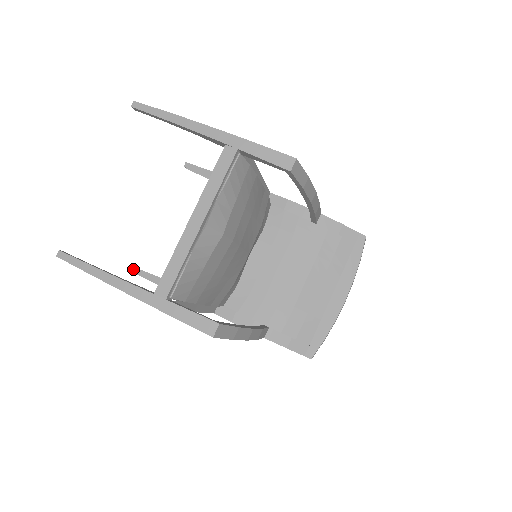
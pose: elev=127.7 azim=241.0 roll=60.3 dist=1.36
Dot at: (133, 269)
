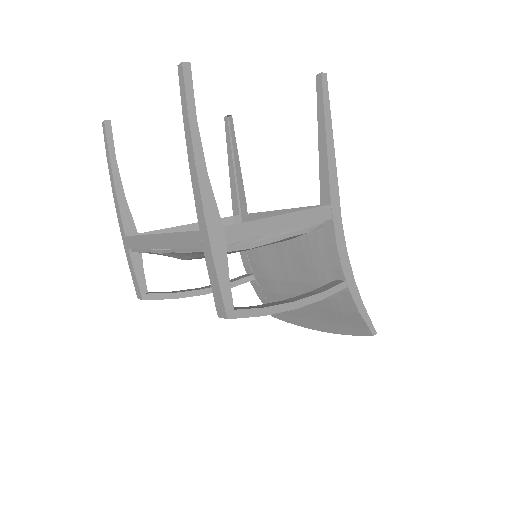
Dot at: occluded
